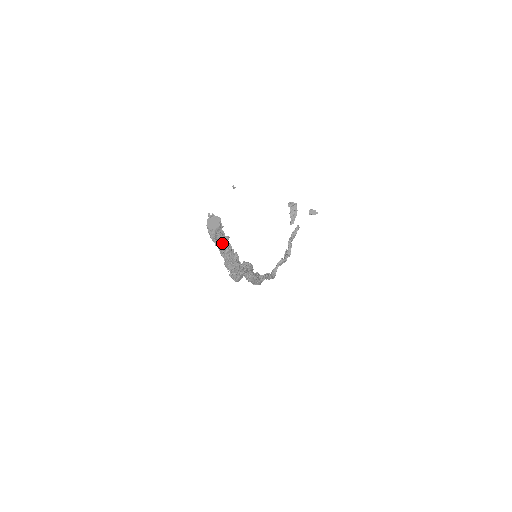
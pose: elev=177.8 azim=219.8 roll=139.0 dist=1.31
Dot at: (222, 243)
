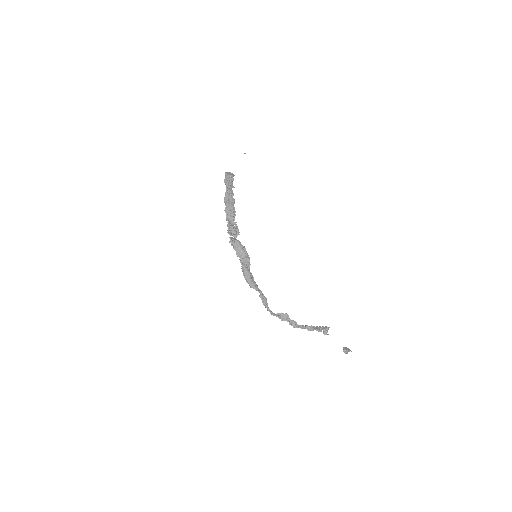
Dot at: (228, 184)
